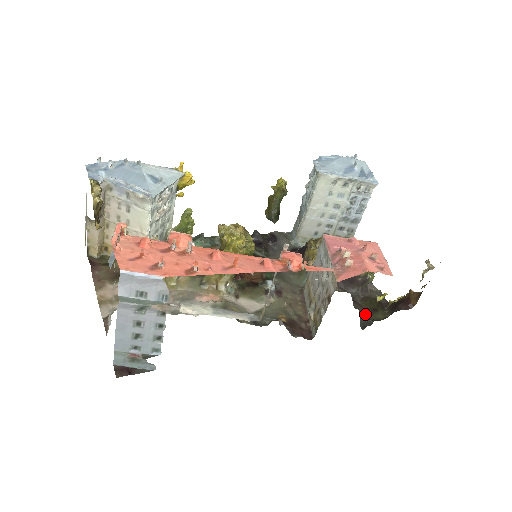
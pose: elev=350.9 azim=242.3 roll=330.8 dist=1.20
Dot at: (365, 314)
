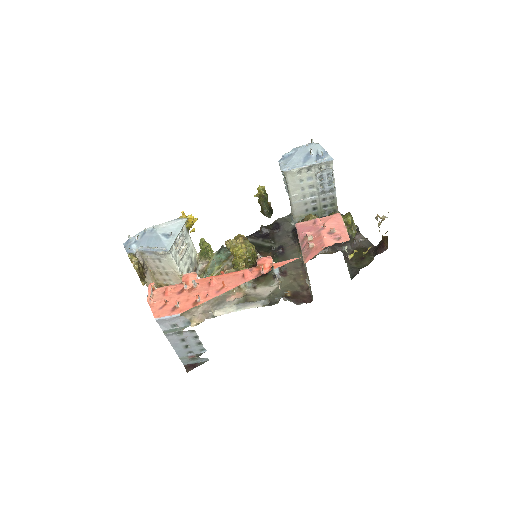
Dot at: (354, 265)
